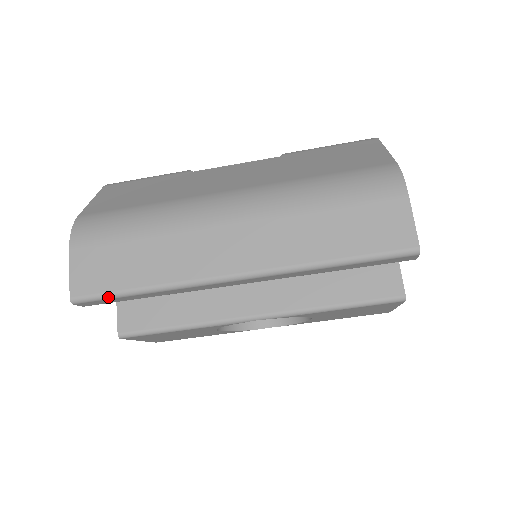
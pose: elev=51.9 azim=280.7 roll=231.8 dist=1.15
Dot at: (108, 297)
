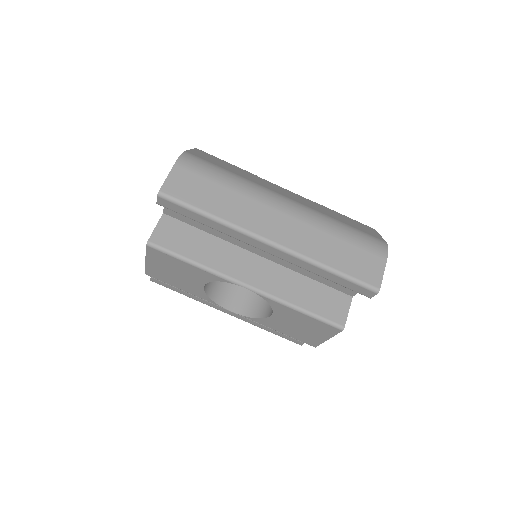
Dot at: (184, 205)
